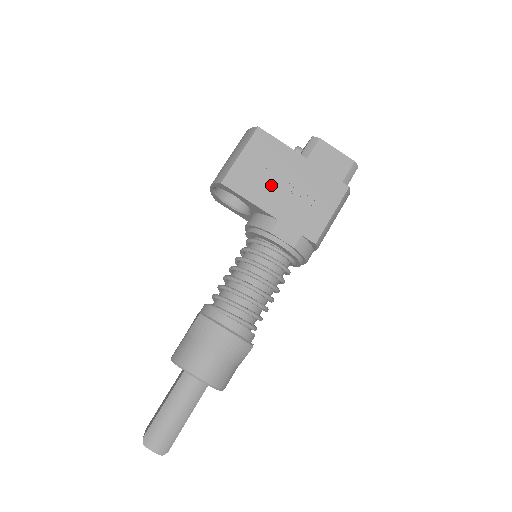
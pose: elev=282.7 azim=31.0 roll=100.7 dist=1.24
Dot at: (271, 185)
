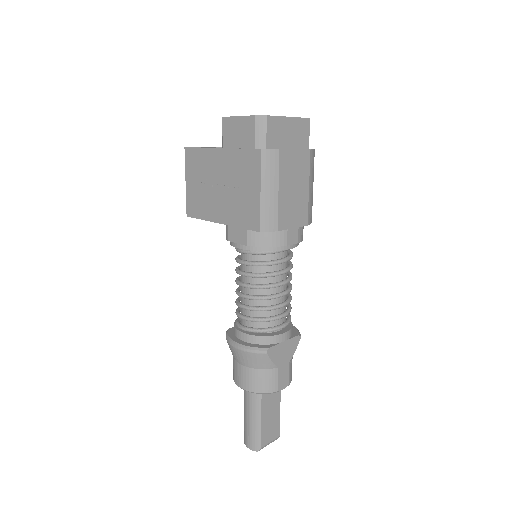
Dot at: (211, 195)
